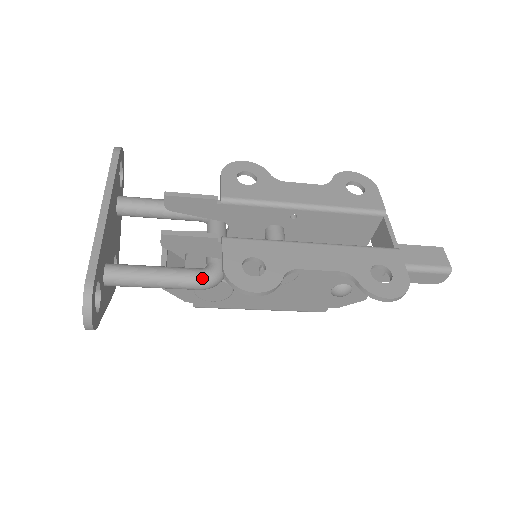
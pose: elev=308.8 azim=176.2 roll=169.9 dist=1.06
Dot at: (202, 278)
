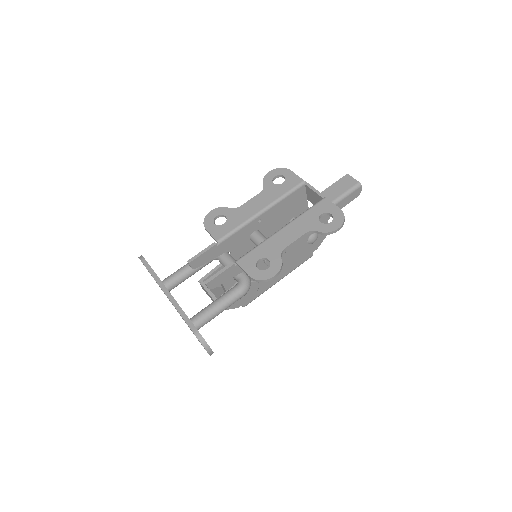
Dot at: (241, 289)
